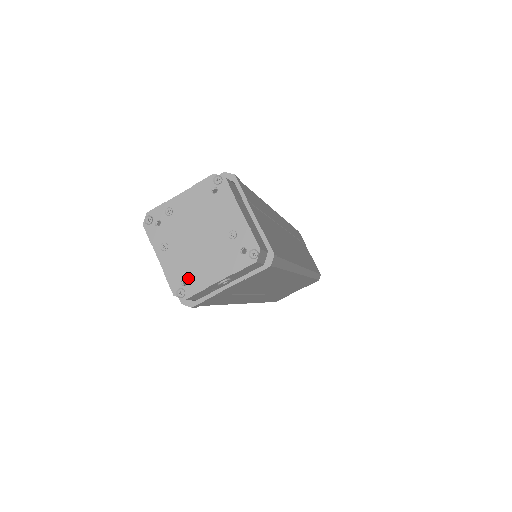
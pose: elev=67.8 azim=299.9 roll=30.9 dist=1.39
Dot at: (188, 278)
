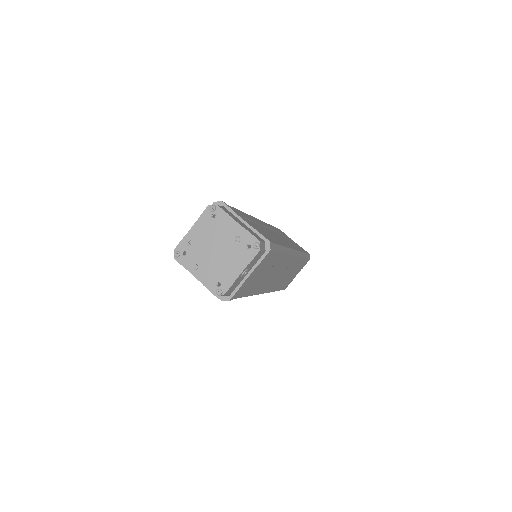
Dot at: (220, 280)
